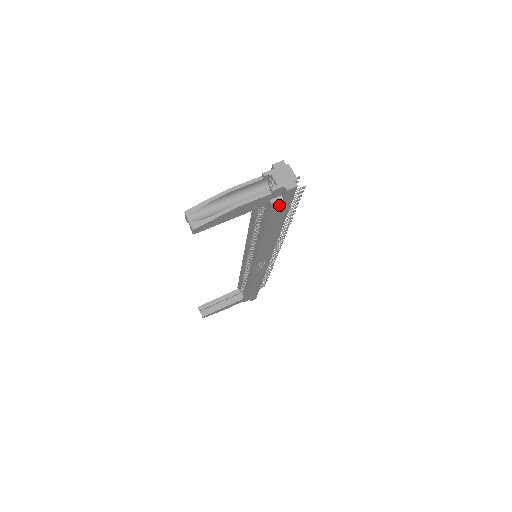
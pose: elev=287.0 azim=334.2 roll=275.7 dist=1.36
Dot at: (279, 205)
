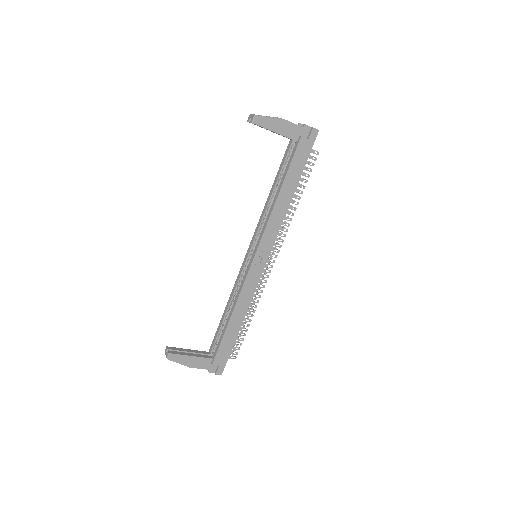
Dot at: (304, 146)
